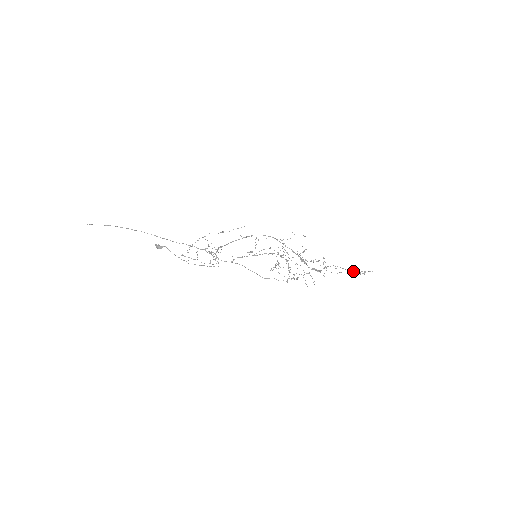
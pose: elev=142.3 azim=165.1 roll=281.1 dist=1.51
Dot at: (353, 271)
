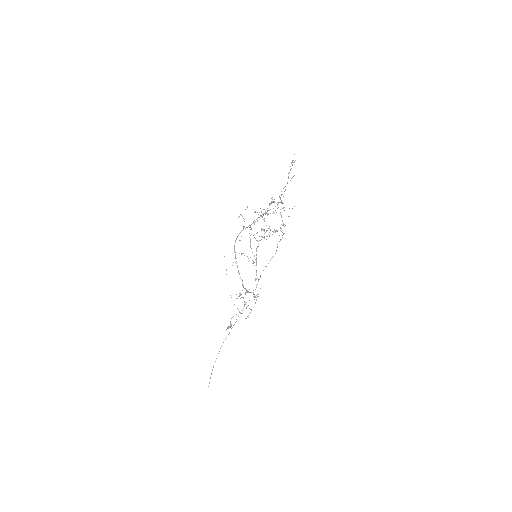
Dot at: occluded
